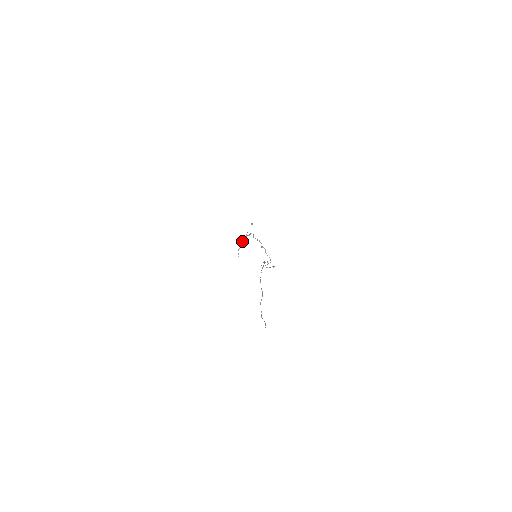
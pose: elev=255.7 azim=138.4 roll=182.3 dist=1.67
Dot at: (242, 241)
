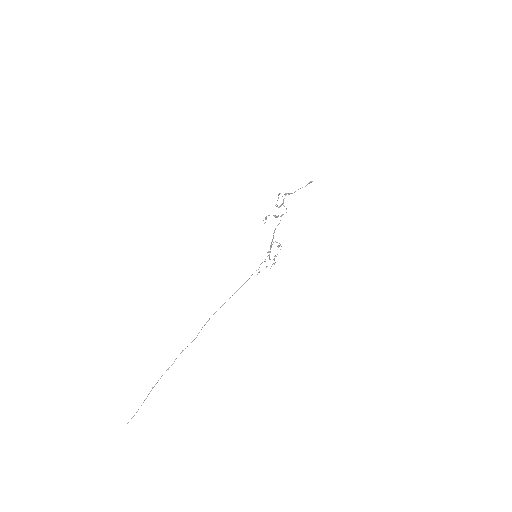
Dot at: (265, 219)
